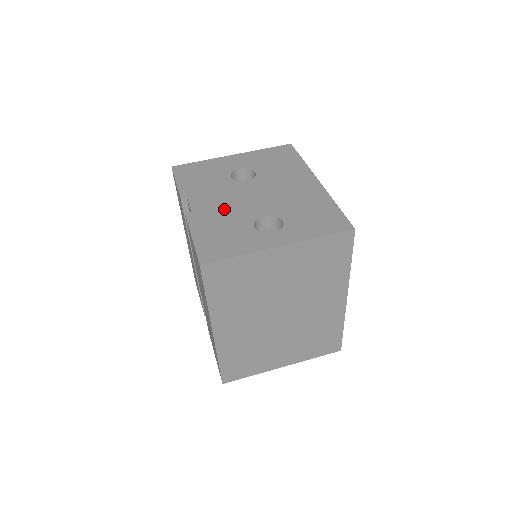
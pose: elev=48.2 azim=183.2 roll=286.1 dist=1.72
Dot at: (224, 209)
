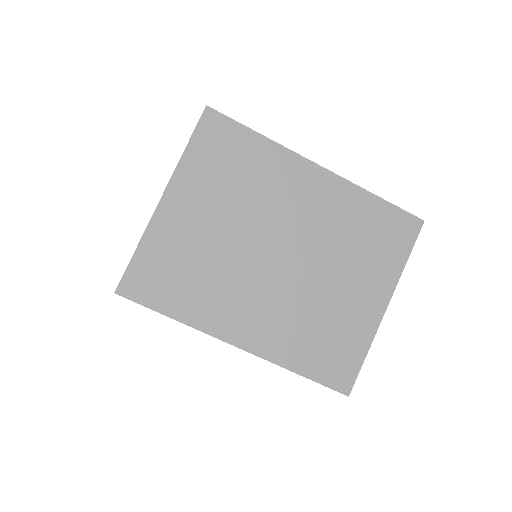
Dot at: occluded
